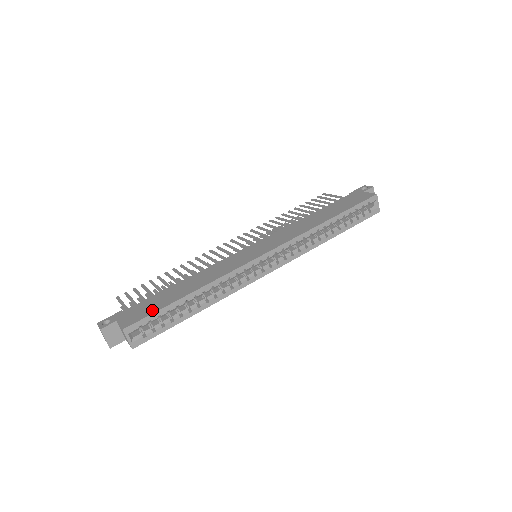
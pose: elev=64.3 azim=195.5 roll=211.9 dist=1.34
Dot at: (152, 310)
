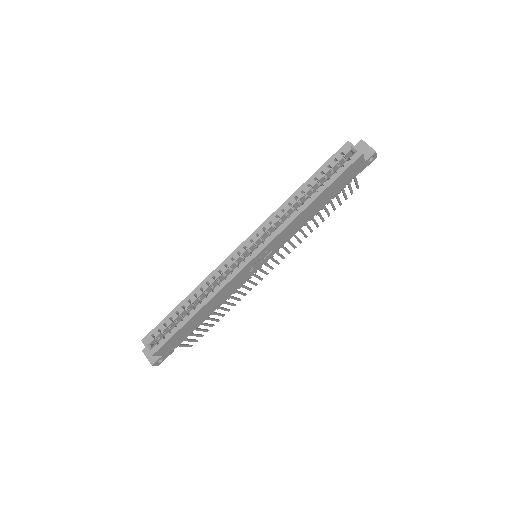
Dot at: (163, 322)
